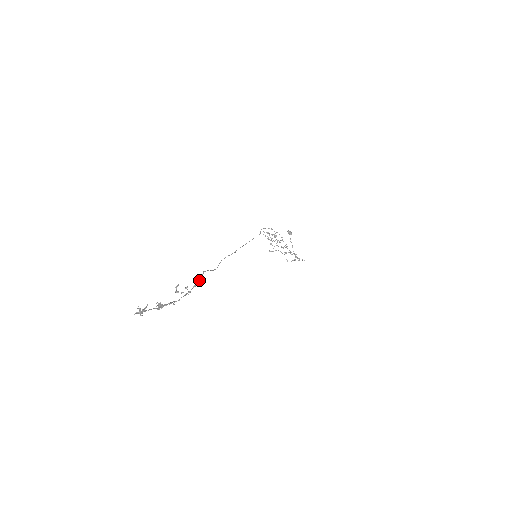
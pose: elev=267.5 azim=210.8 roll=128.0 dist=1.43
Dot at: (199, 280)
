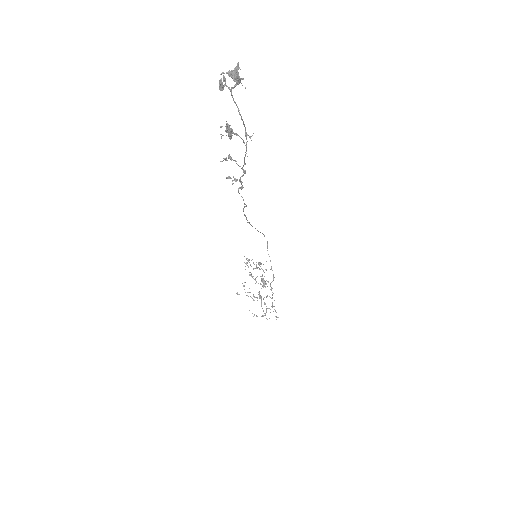
Dot at: occluded
